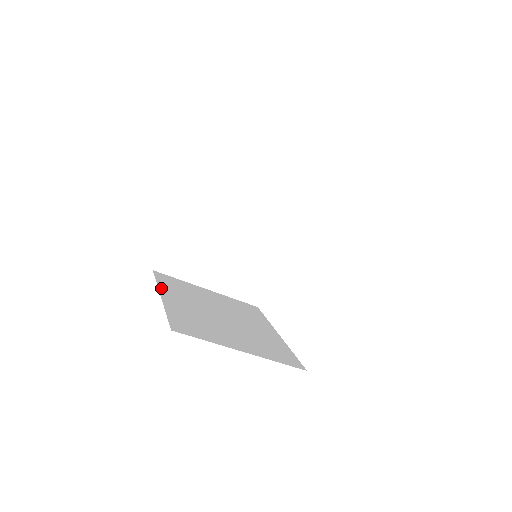
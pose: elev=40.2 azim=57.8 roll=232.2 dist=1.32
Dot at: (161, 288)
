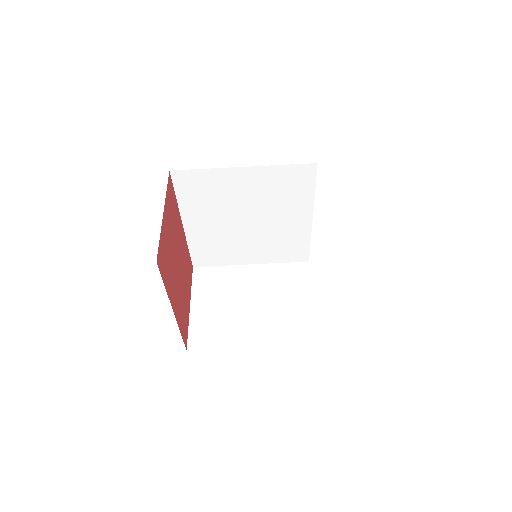
Dot at: occluded
